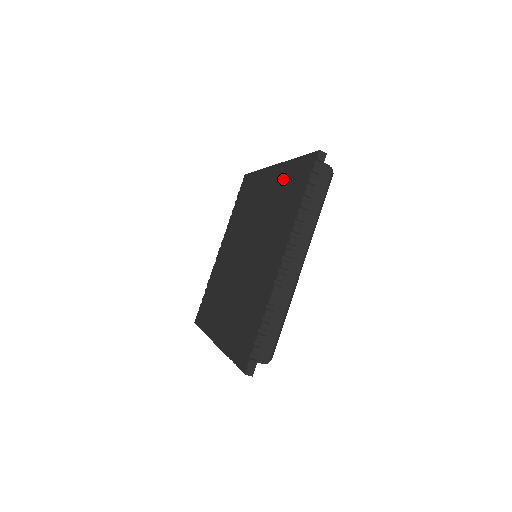
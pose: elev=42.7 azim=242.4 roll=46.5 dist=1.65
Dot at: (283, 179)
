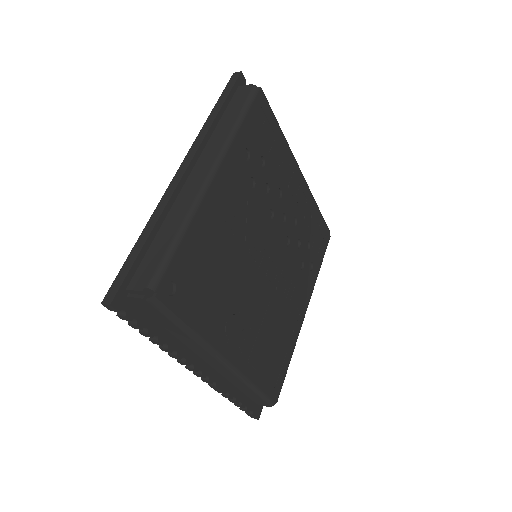
Dot at: occluded
